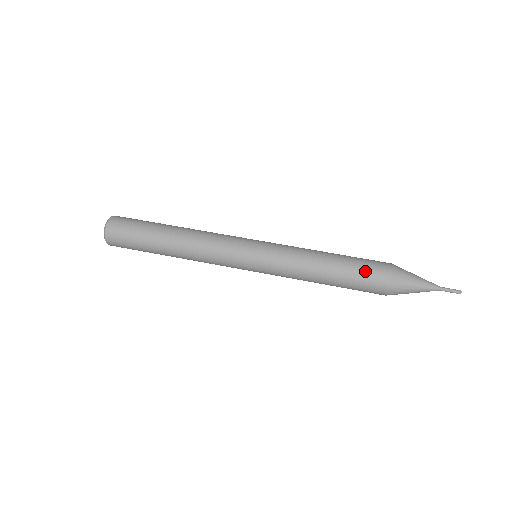
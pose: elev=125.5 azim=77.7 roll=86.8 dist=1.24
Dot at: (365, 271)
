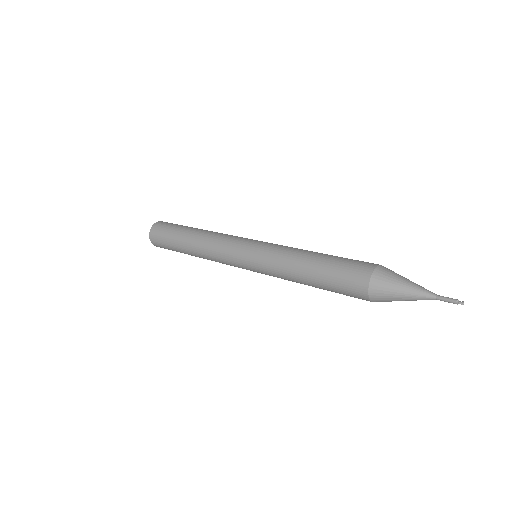
Dot at: occluded
